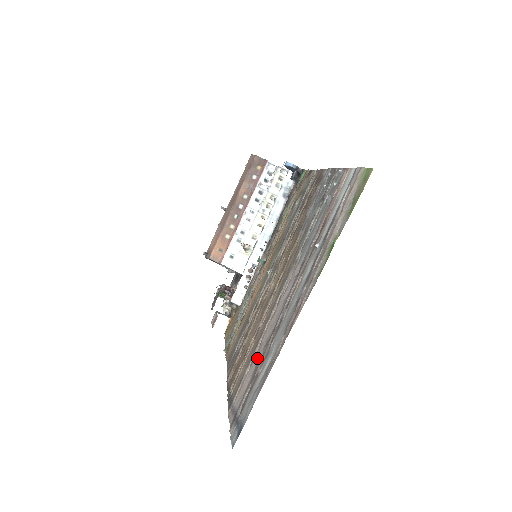
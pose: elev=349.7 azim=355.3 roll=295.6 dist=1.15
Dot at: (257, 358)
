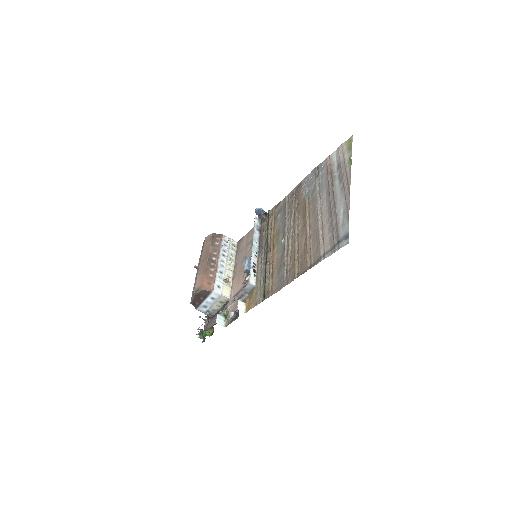
Dot at: (326, 229)
